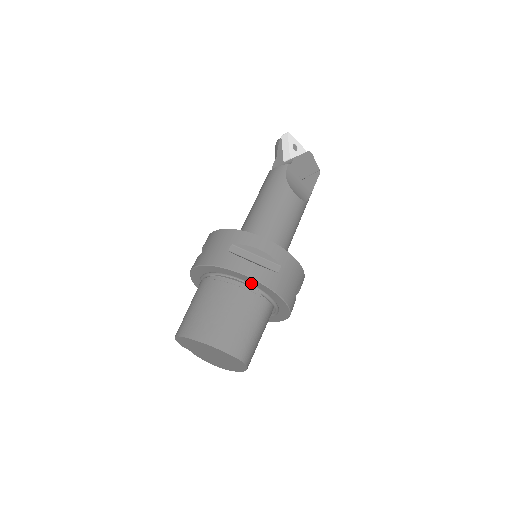
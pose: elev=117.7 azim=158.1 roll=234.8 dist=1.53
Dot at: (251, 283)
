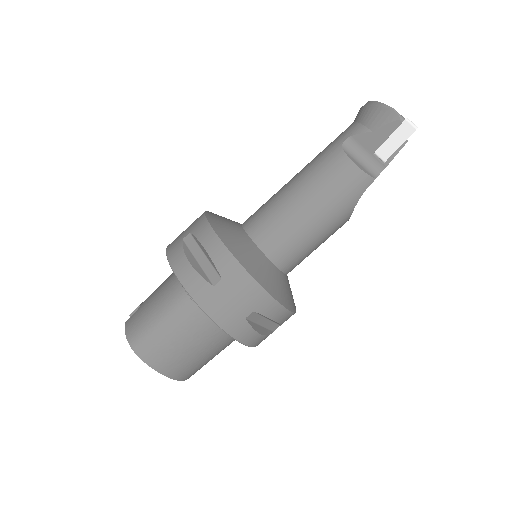
Dot at: occluded
